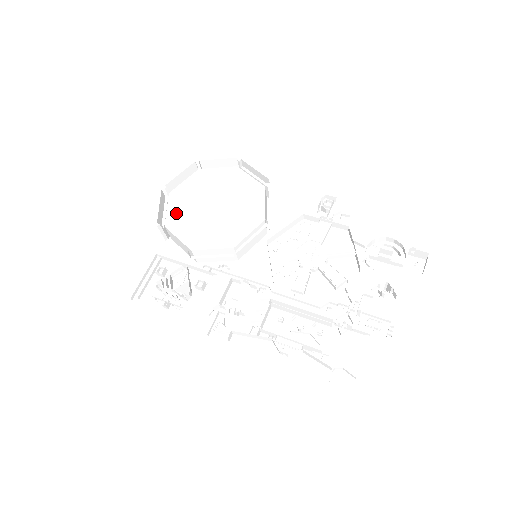
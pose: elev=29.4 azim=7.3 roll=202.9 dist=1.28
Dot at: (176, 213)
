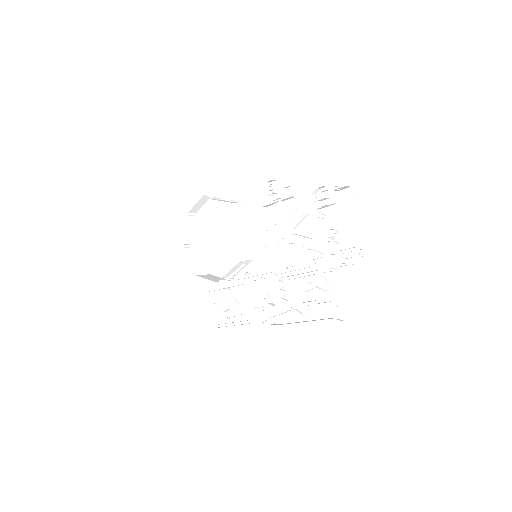
Dot at: (200, 258)
